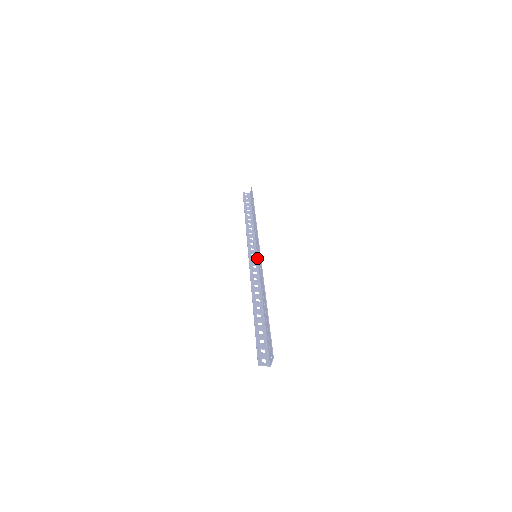
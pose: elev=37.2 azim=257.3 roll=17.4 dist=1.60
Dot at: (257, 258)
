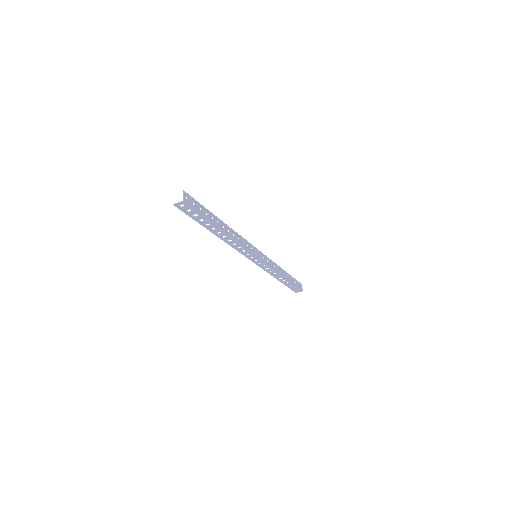
Dot at: (257, 257)
